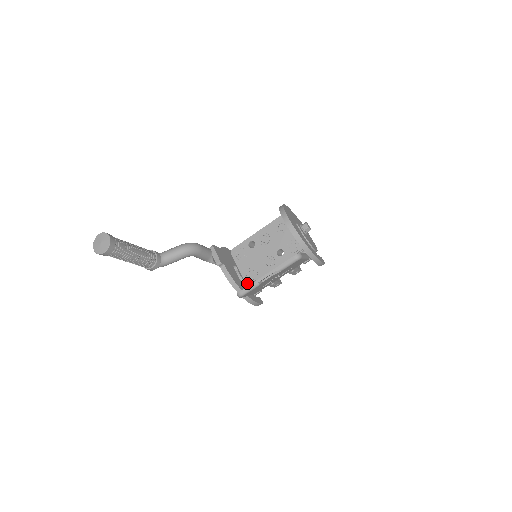
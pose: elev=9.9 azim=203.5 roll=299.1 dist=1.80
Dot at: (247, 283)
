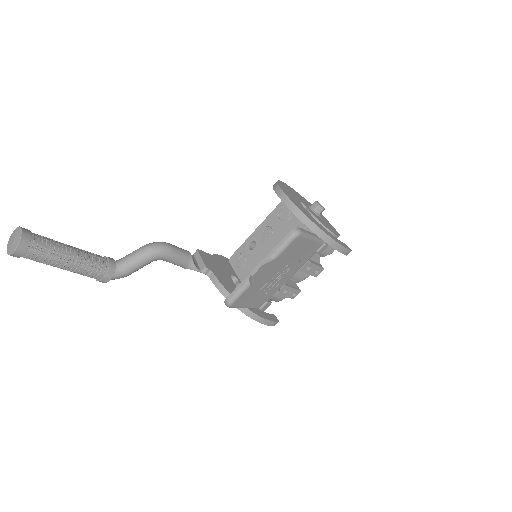
Dot at: occluded
